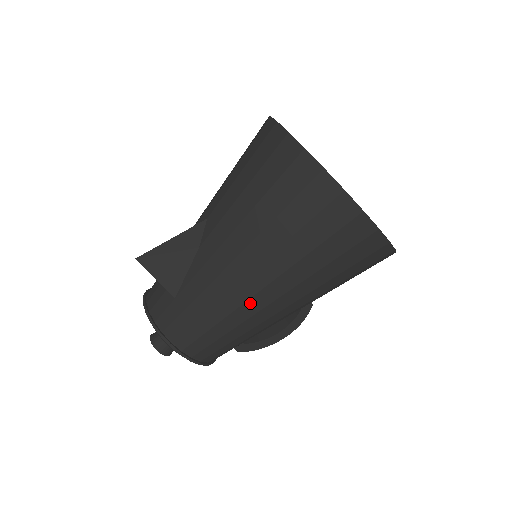
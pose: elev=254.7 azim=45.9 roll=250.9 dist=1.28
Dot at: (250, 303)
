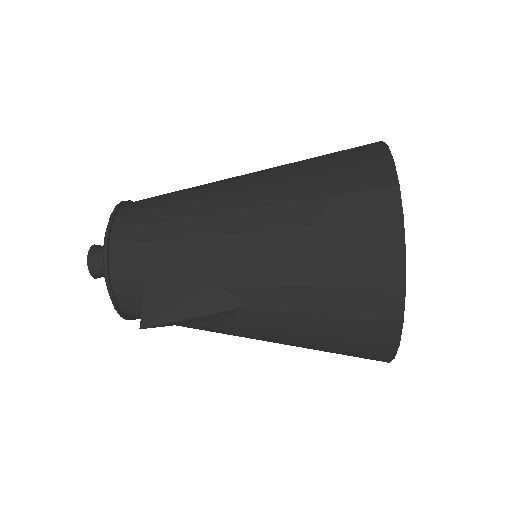
Dot at: occluded
